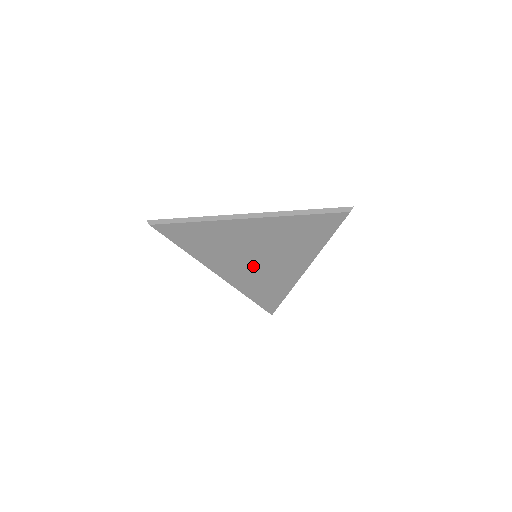
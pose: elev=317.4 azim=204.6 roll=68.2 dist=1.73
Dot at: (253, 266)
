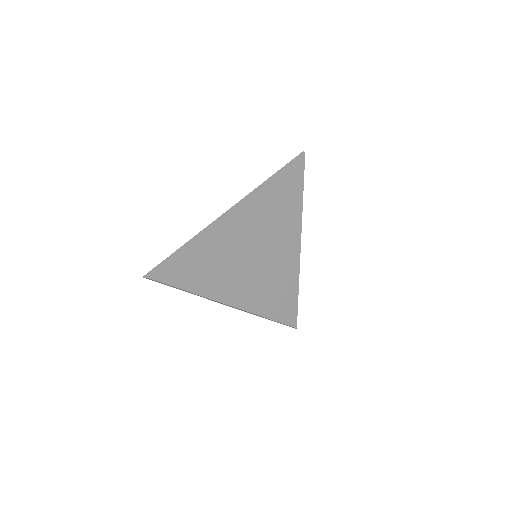
Dot at: (258, 271)
